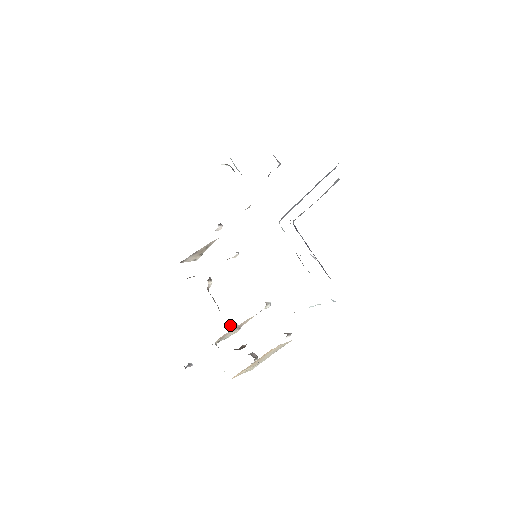
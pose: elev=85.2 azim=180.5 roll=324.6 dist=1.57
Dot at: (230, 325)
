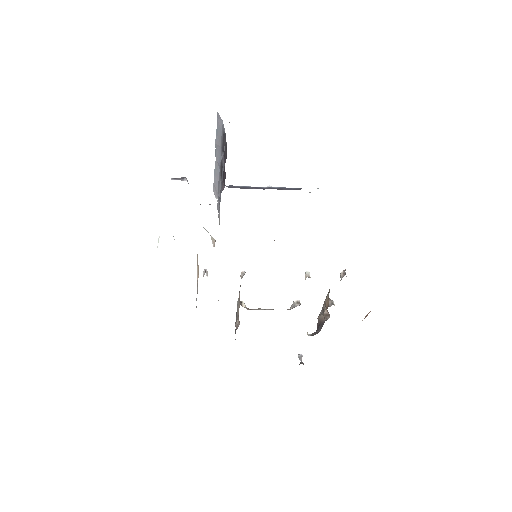
Dot at: (291, 308)
